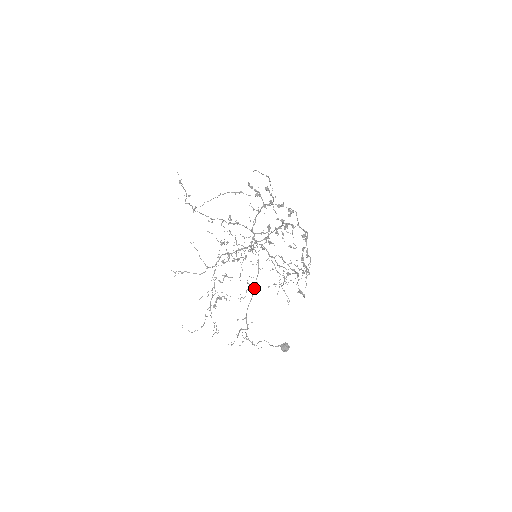
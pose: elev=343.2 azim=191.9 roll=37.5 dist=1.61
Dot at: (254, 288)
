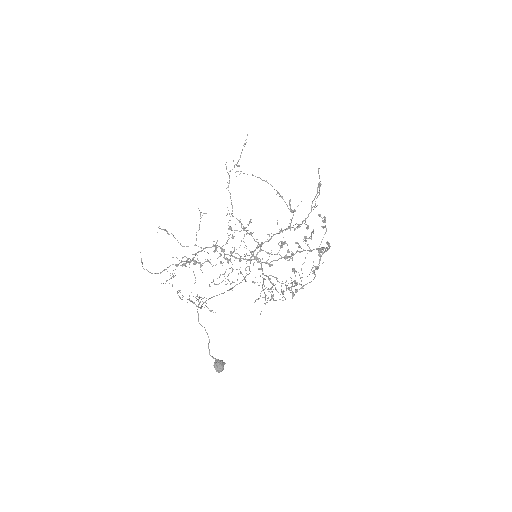
Dot at: (229, 289)
